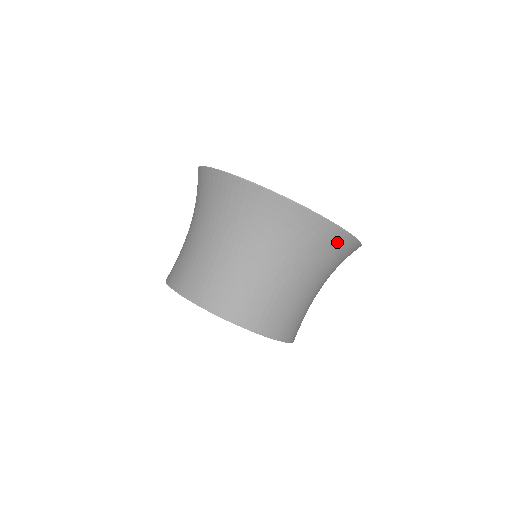
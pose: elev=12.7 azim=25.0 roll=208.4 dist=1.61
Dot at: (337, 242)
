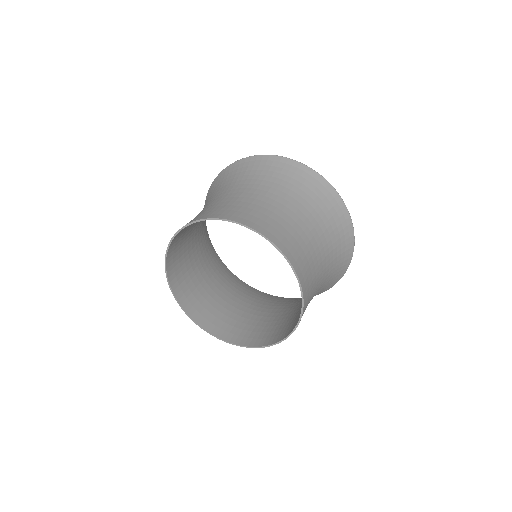
Dot at: (330, 200)
